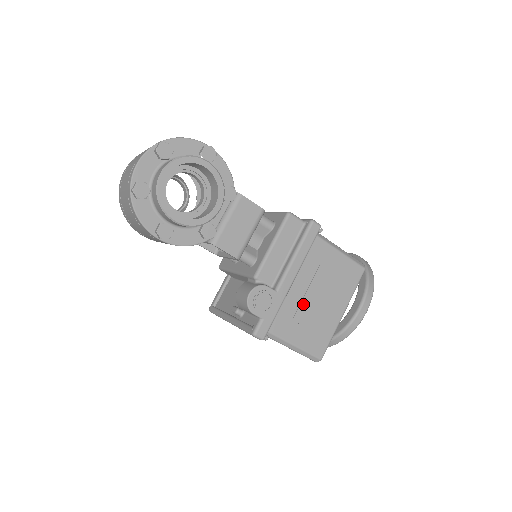
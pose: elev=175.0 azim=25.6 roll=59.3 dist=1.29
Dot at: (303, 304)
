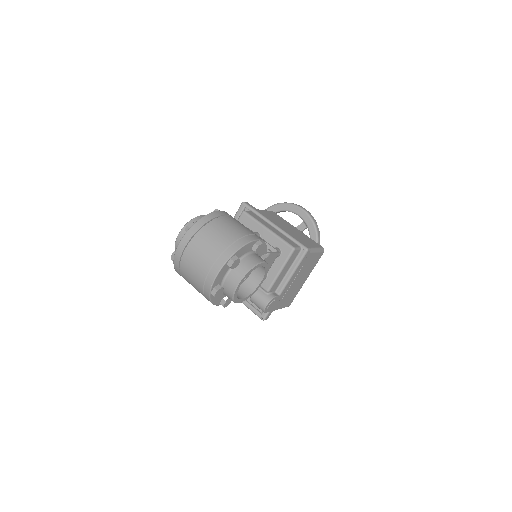
Dot at: (289, 289)
